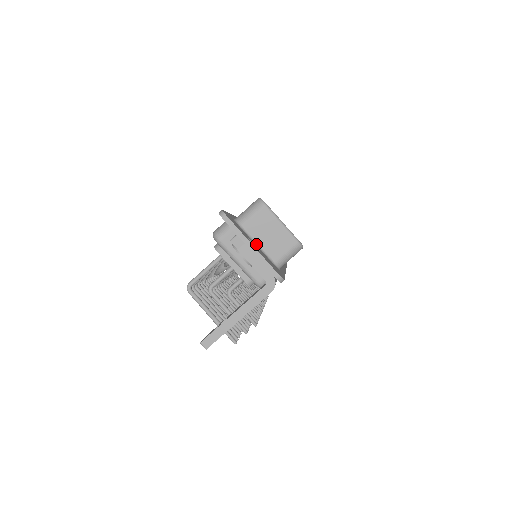
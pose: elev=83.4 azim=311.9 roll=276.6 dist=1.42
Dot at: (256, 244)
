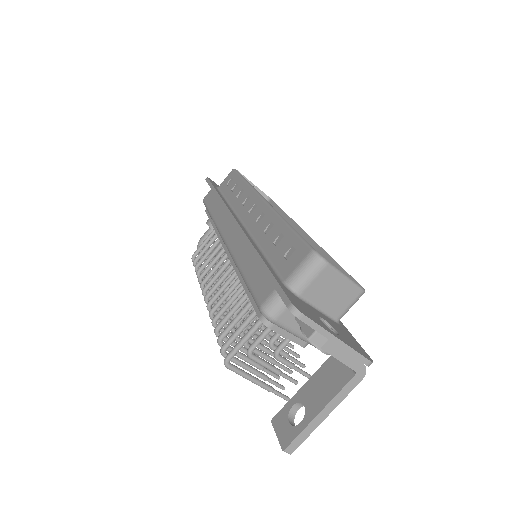
Dot at: (317, 309)
